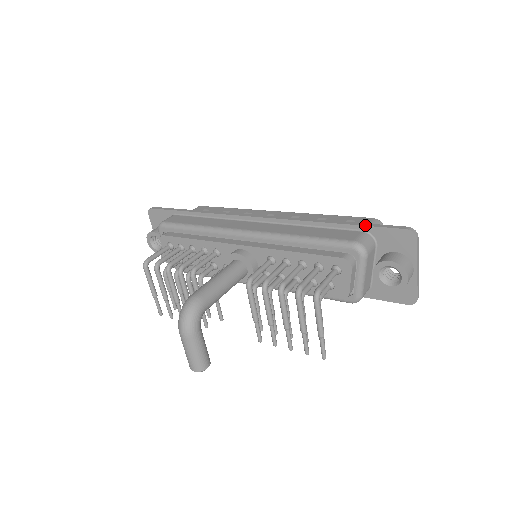
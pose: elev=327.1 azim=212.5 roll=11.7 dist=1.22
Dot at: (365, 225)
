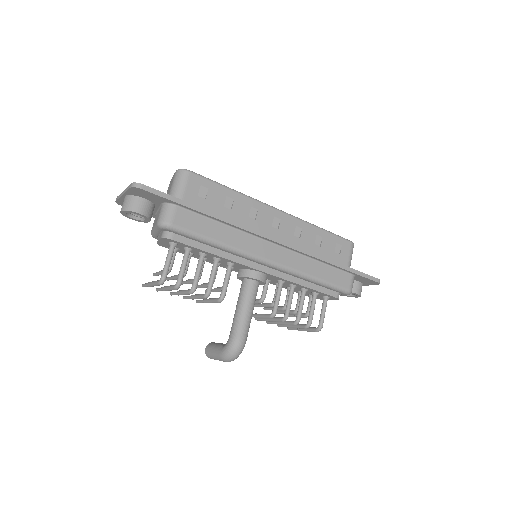
Dot at: (357, 274)
